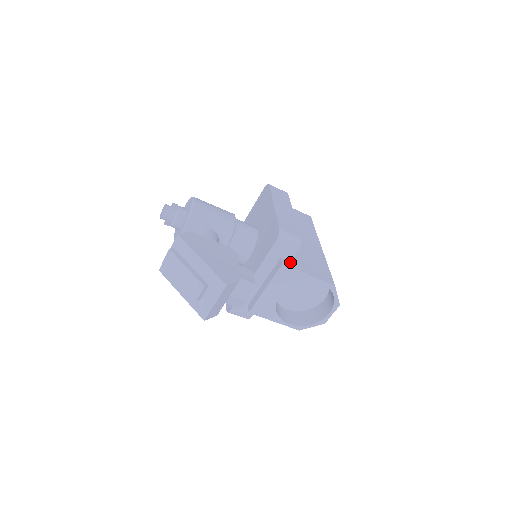
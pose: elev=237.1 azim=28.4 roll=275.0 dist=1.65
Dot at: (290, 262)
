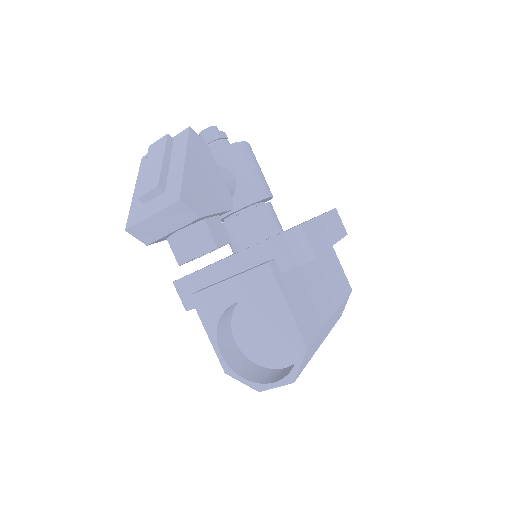
Dot at: (280, 273)
